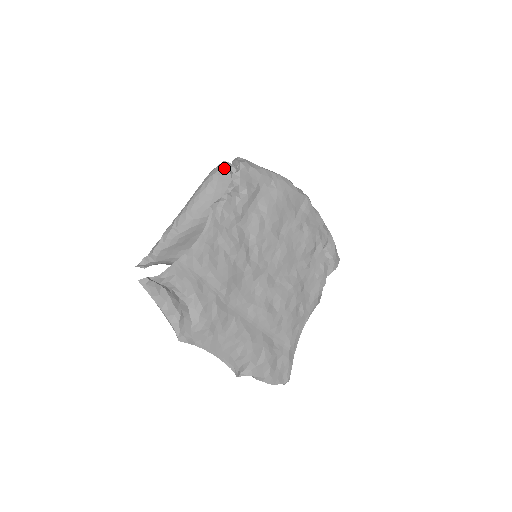
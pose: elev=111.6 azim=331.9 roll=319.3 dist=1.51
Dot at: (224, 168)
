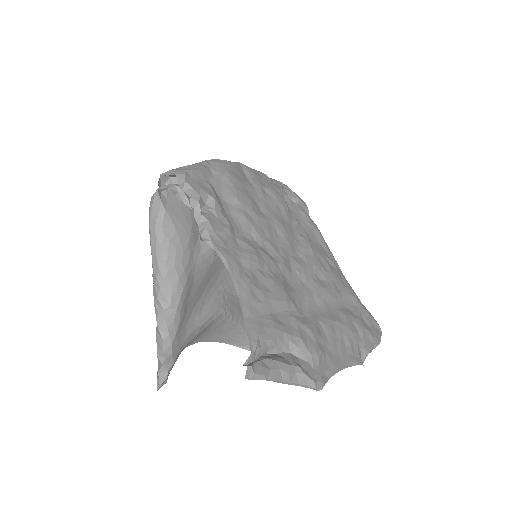
Dot at: (162, 196)
